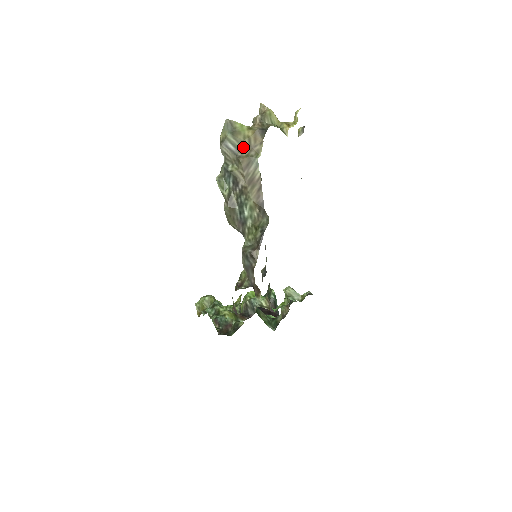
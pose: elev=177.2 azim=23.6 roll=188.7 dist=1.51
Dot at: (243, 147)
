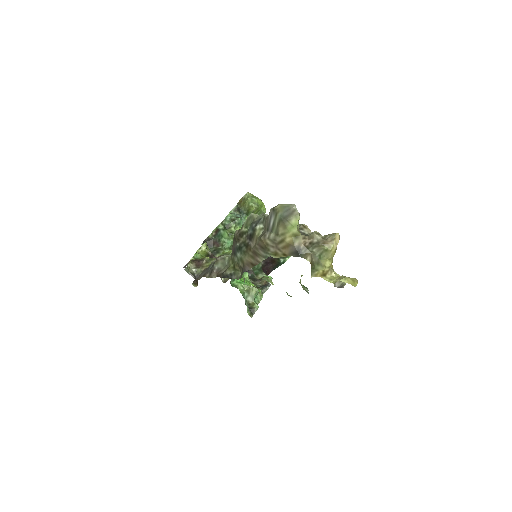
Dot at: (273, 237)
